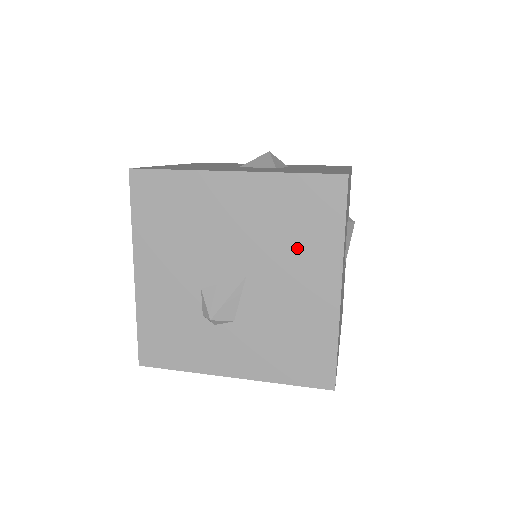
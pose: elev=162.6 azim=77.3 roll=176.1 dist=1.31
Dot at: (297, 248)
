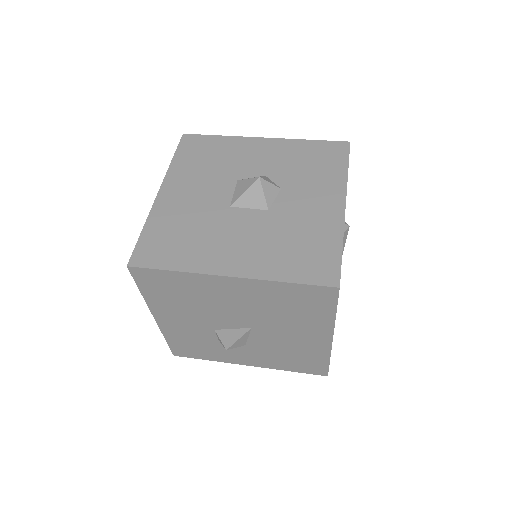
Dot at: (294, 319)
